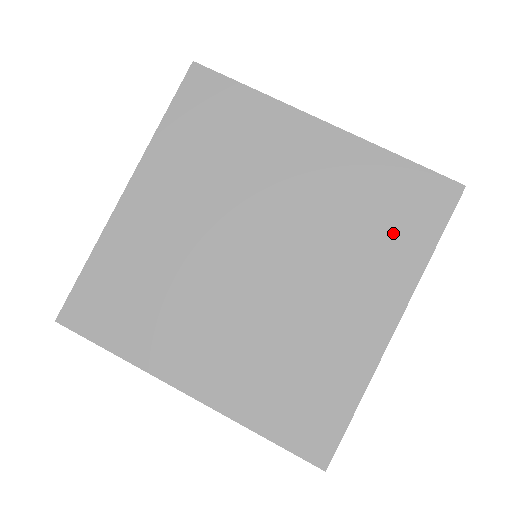
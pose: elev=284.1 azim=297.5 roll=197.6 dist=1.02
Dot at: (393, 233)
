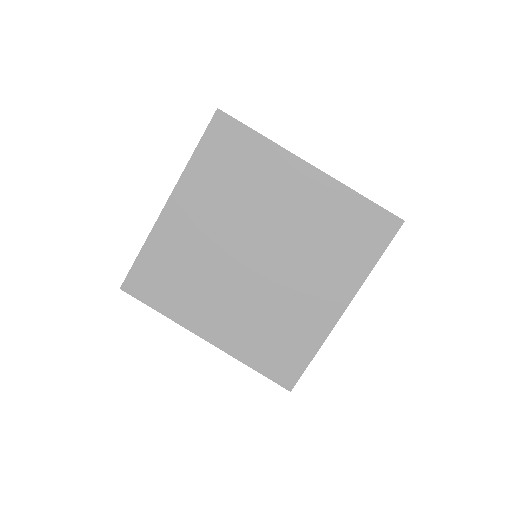
Dot at: (350, 249)
